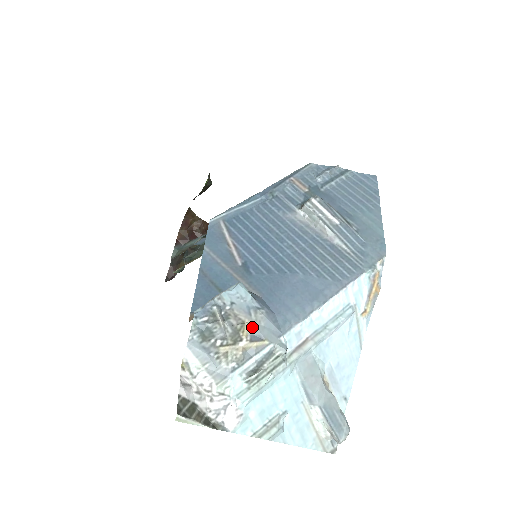
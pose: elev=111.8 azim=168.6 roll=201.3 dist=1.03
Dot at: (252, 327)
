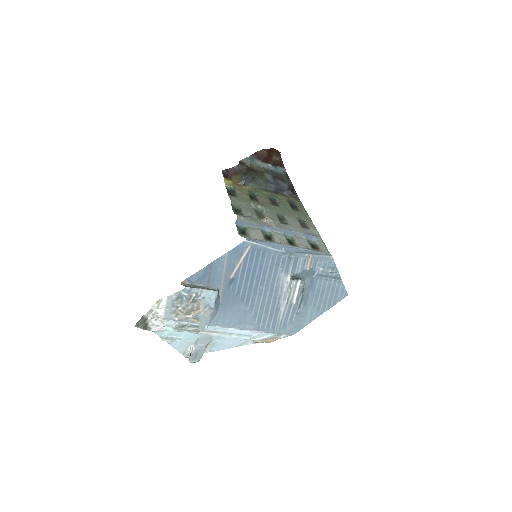
Dot at: (200, 313)
